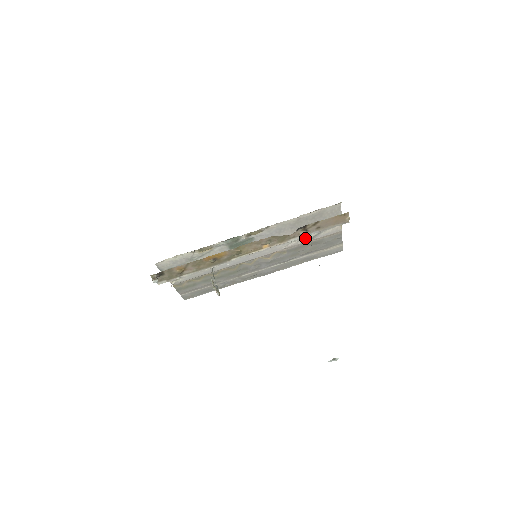
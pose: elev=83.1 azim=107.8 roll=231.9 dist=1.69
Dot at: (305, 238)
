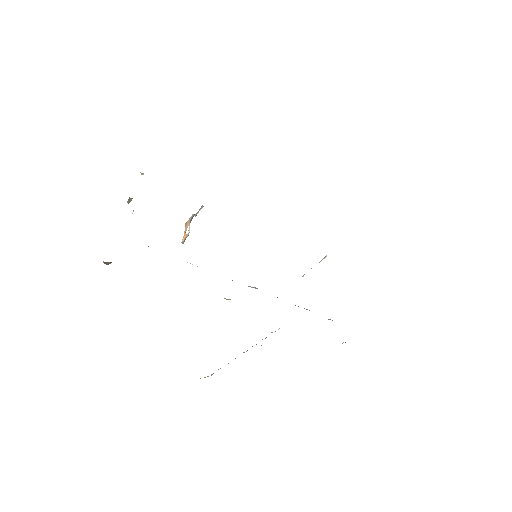
Dot at: occluded
